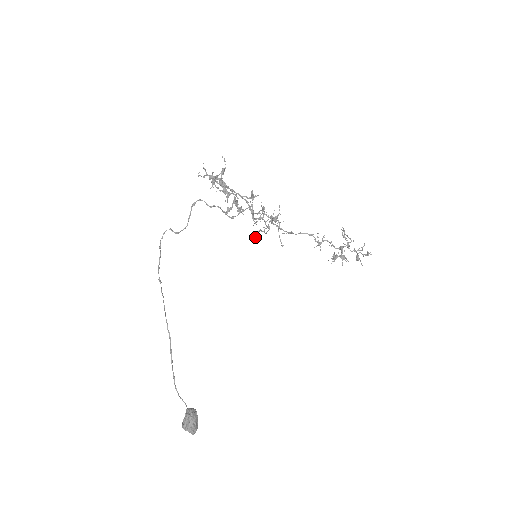
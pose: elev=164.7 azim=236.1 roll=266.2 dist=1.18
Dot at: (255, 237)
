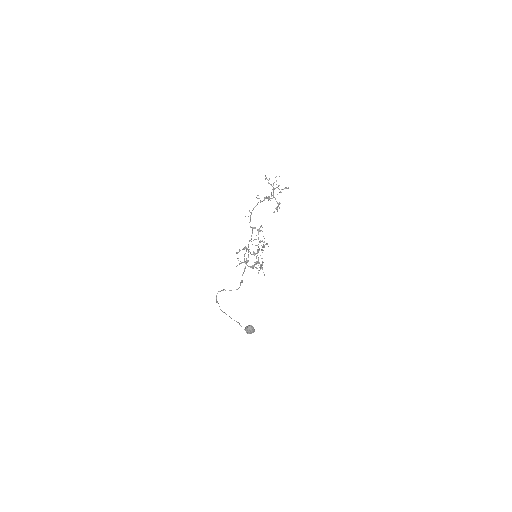
Dot at: occluded
